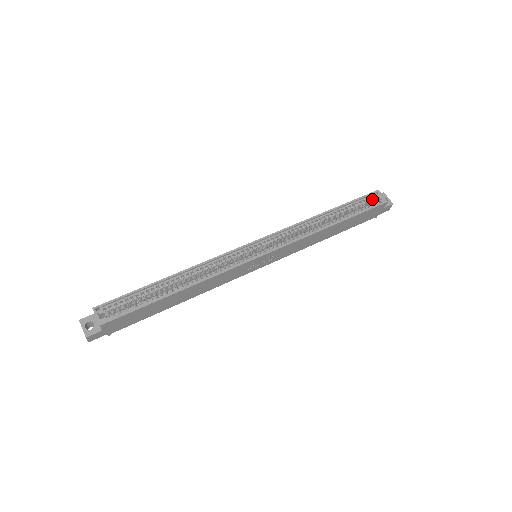
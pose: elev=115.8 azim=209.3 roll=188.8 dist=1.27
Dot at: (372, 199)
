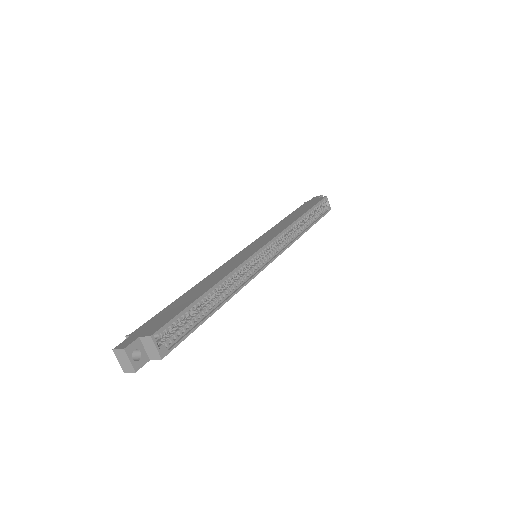
Dot at: (322, 204)
